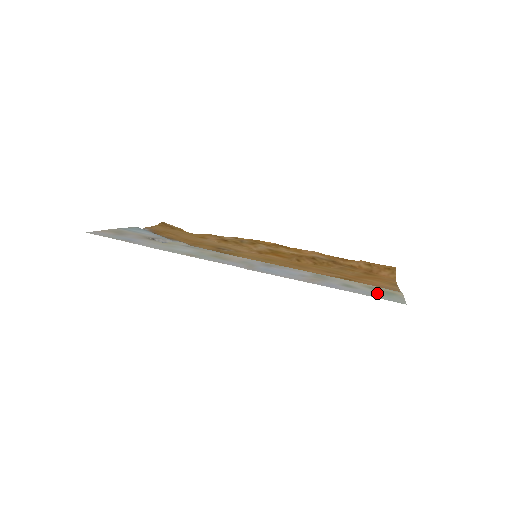
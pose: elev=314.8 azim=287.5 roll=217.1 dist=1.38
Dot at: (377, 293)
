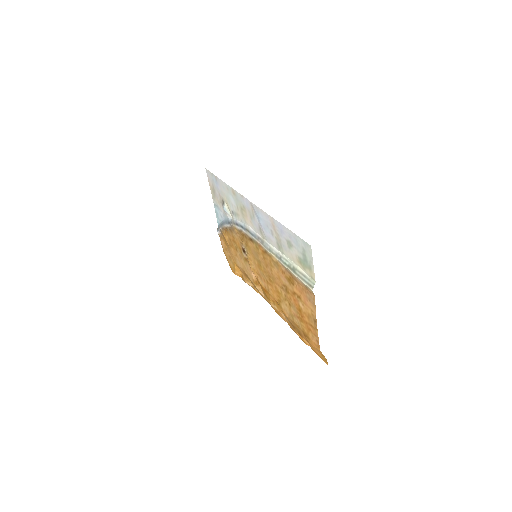
Dot at: (301, 250)
